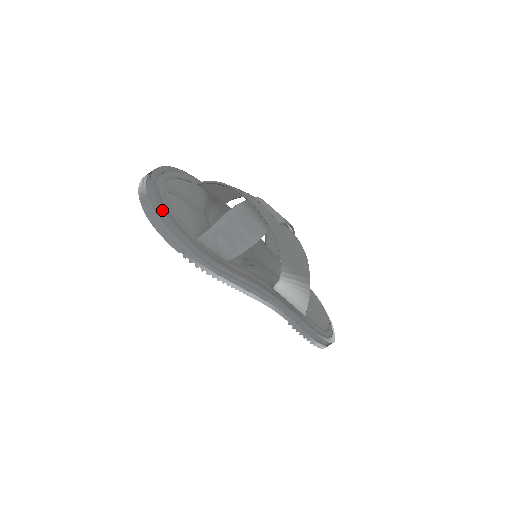
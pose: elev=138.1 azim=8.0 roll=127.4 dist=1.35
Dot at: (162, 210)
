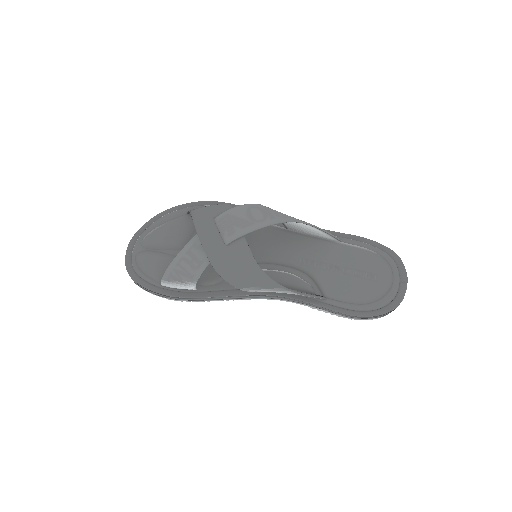
Dot at: (130, 275)
